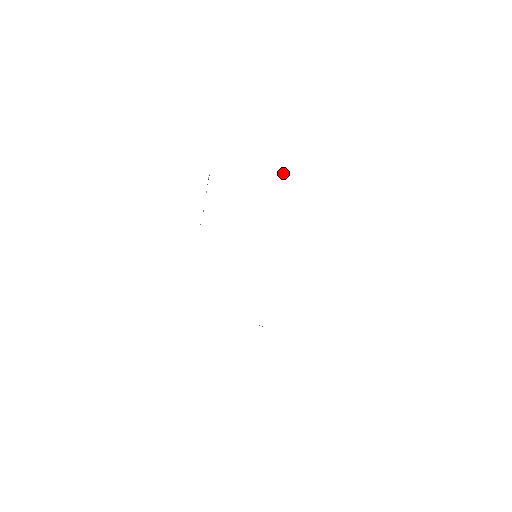
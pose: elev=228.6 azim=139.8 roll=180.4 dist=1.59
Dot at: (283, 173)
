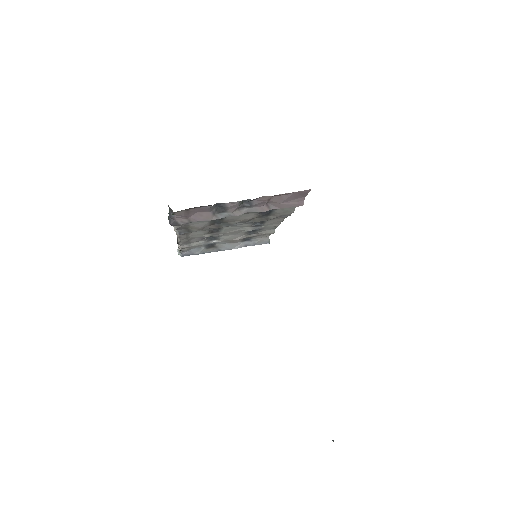
Dot at: (267, 243)
